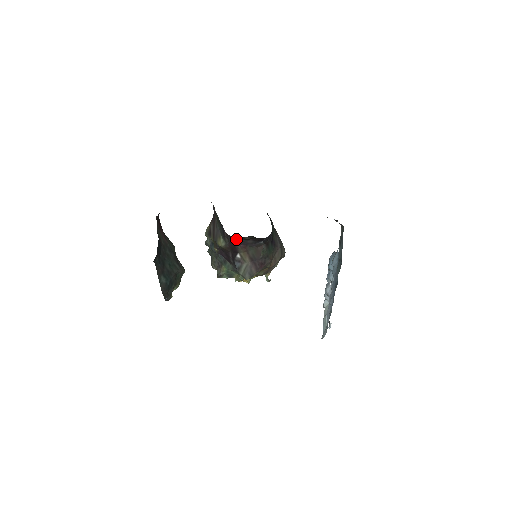
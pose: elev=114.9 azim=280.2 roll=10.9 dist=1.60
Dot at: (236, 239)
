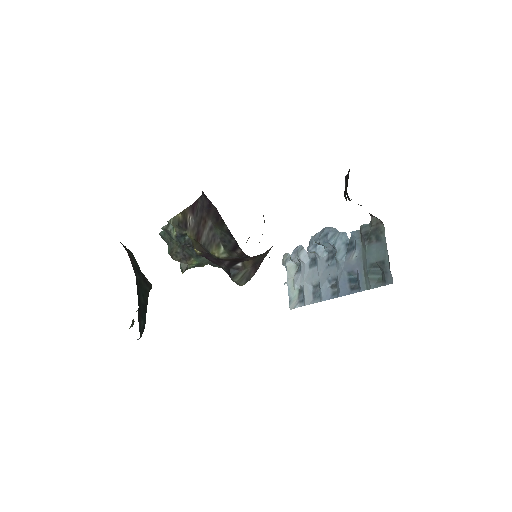
Dot at: occluded
